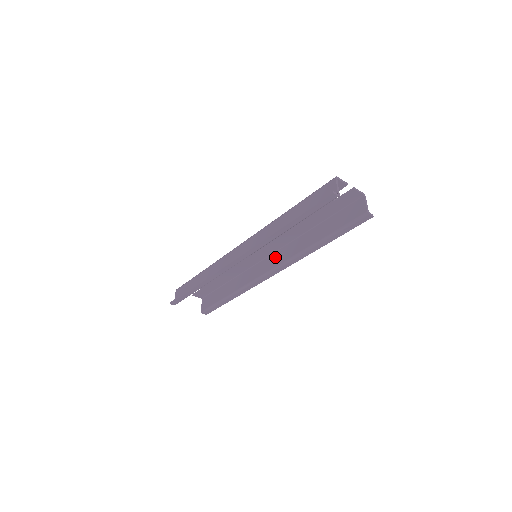
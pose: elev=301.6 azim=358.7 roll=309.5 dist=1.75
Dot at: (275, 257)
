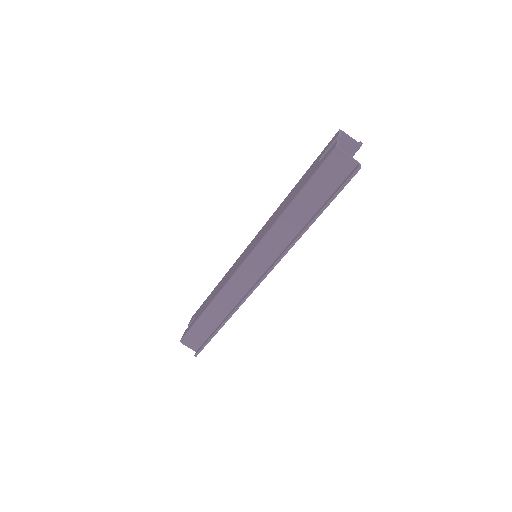
Dot at: occluded
